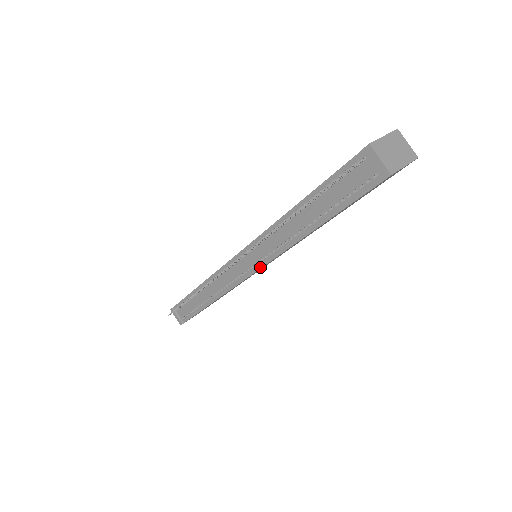
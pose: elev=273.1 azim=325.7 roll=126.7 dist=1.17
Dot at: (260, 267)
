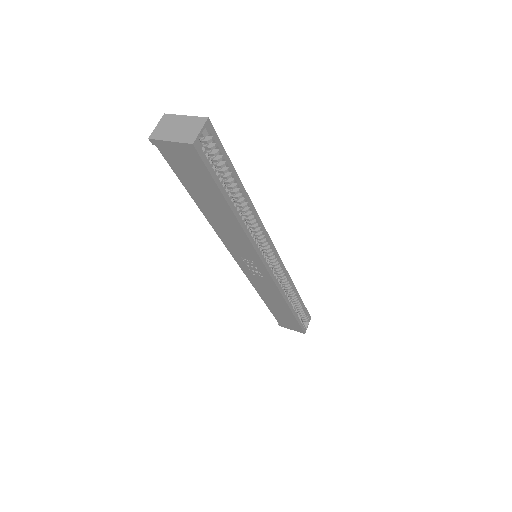
Dot at: (232, 254)
